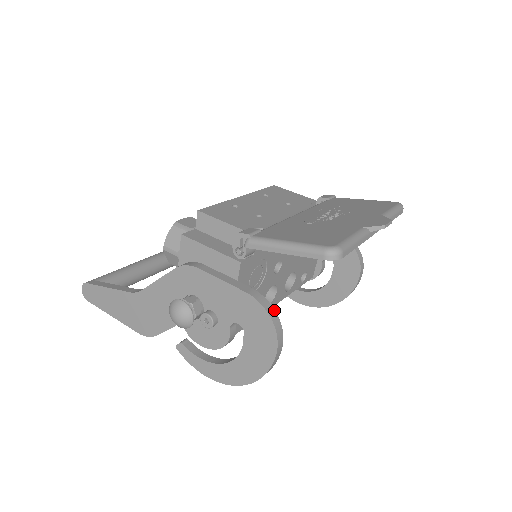
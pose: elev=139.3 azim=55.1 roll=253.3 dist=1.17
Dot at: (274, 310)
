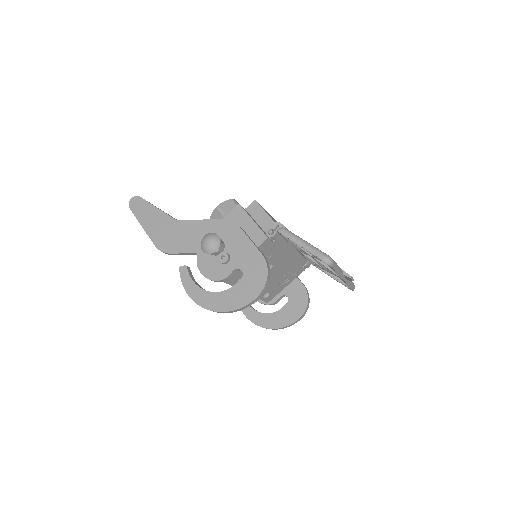
Dot at: occluded
